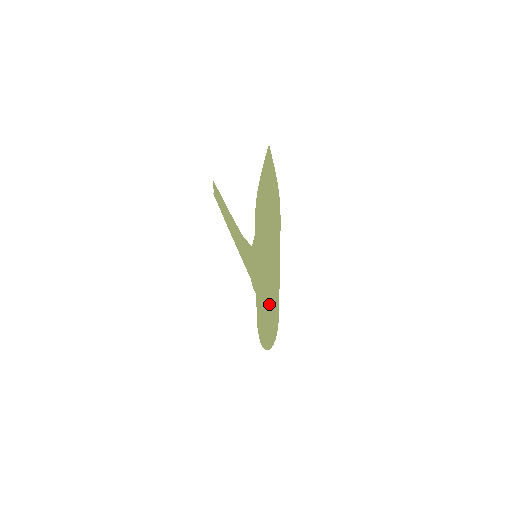
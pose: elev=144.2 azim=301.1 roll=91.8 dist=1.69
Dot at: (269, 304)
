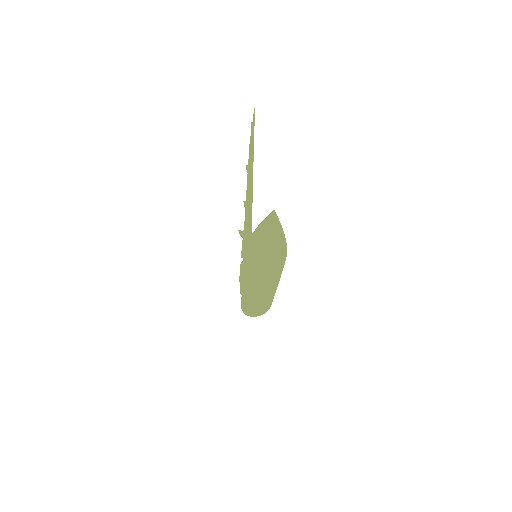
Dot at: (258, 300)
